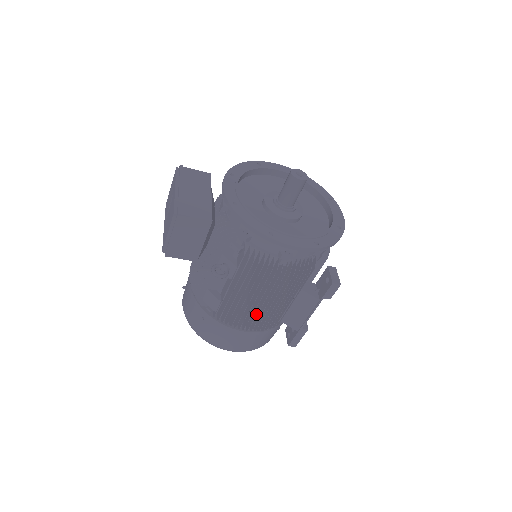
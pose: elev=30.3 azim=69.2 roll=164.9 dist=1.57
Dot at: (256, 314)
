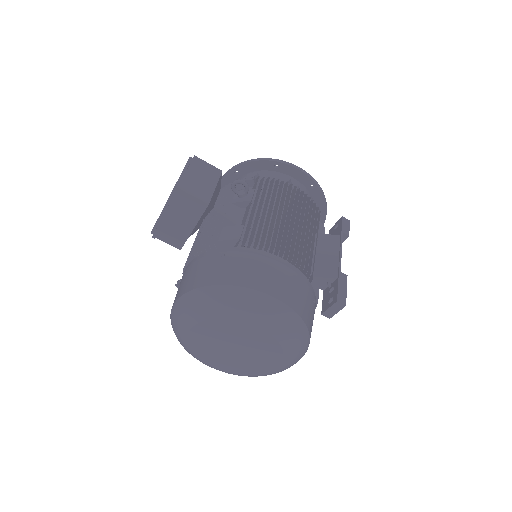
Dot at: (287, 231)
